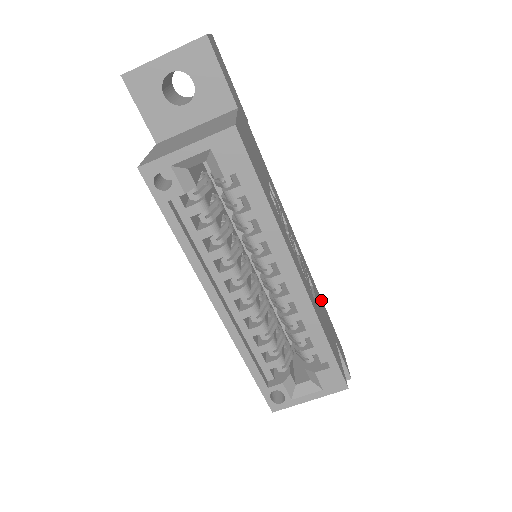
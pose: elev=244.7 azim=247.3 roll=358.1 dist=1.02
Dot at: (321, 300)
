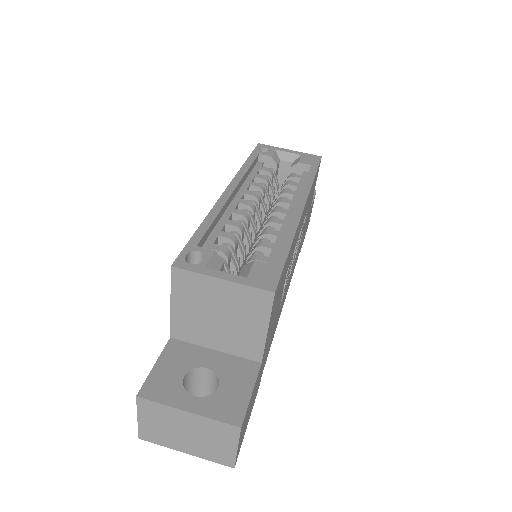
Dot at: (264, 366)
